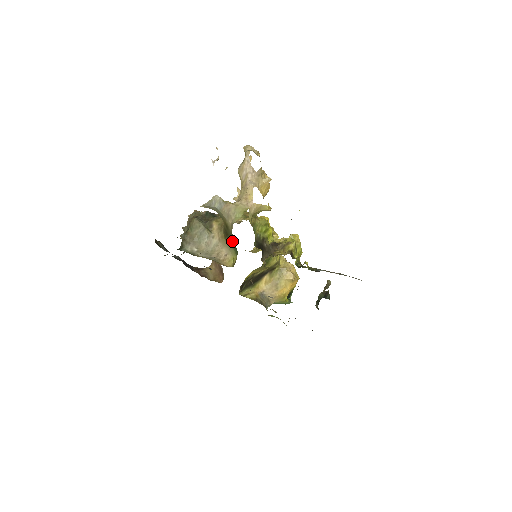
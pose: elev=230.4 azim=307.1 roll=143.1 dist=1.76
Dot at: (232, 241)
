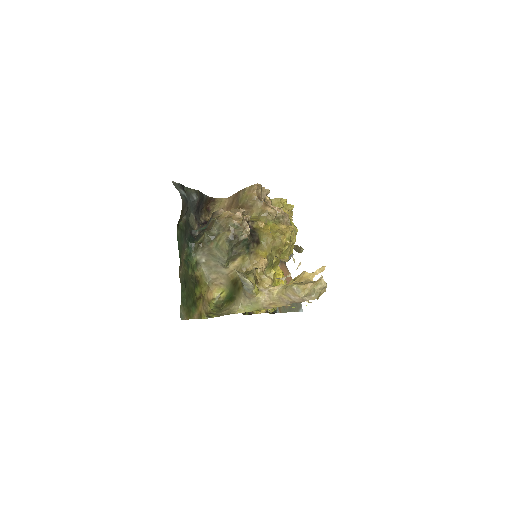
Dot at: (233, 292)
